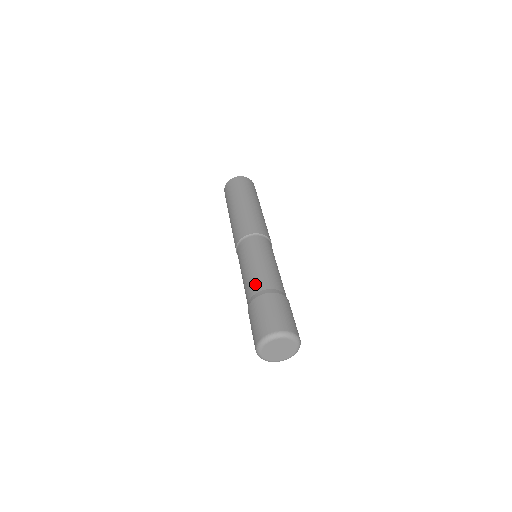
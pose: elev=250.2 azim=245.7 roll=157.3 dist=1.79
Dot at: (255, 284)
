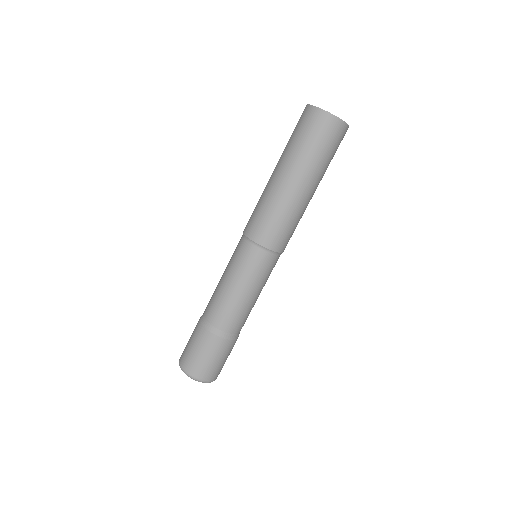
Dot at: (228, 320)
